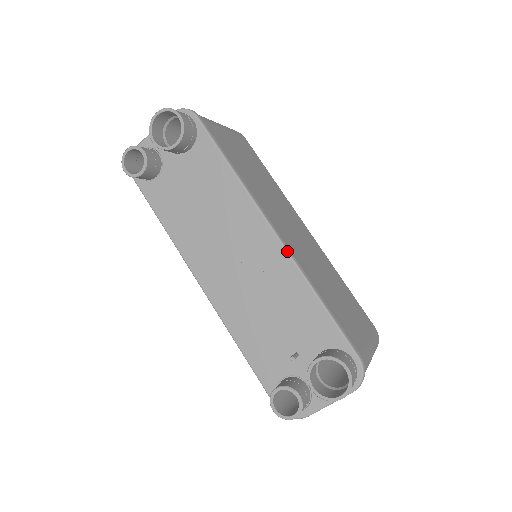
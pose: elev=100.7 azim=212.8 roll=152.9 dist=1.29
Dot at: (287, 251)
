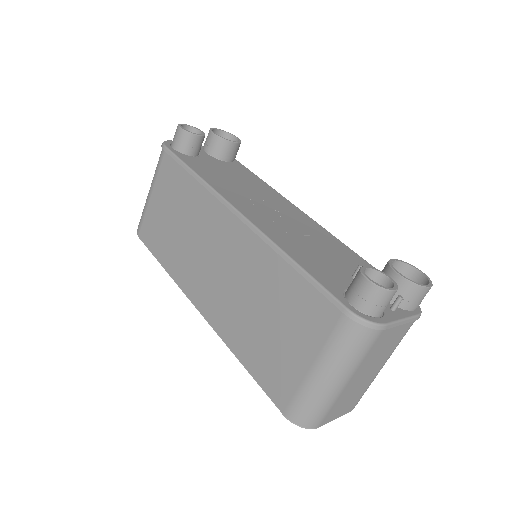
Dot at: (321, 226)
